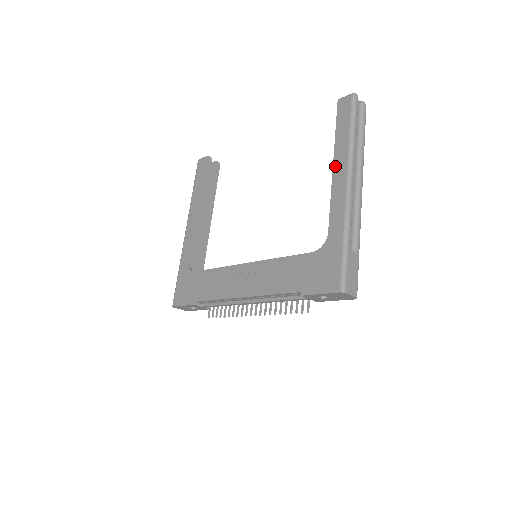
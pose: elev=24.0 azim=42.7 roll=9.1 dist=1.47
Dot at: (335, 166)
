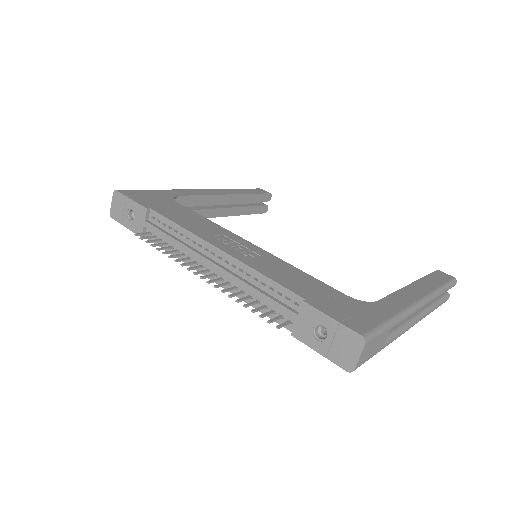
Dot at: (414, 285)
